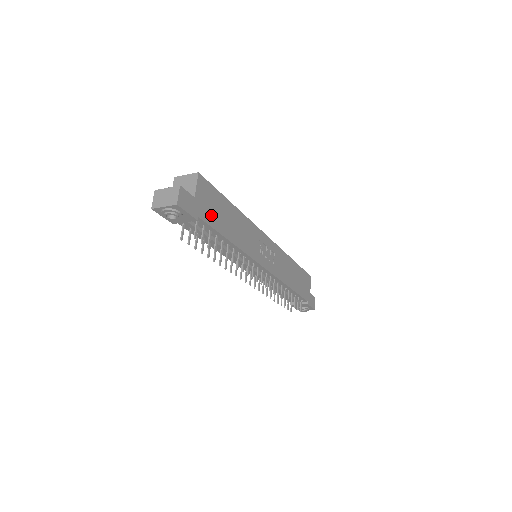
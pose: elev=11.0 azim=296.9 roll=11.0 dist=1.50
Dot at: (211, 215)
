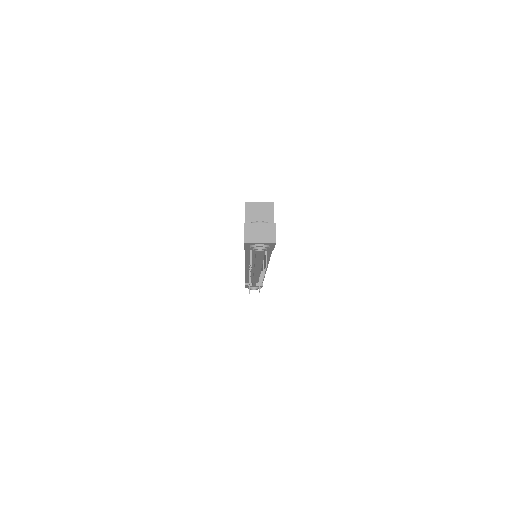
Dot at: occluded
